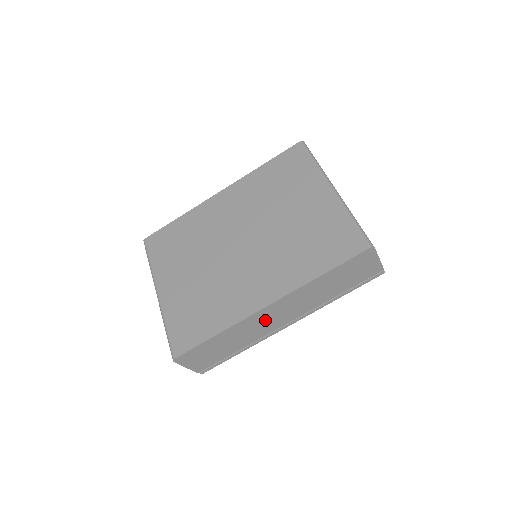
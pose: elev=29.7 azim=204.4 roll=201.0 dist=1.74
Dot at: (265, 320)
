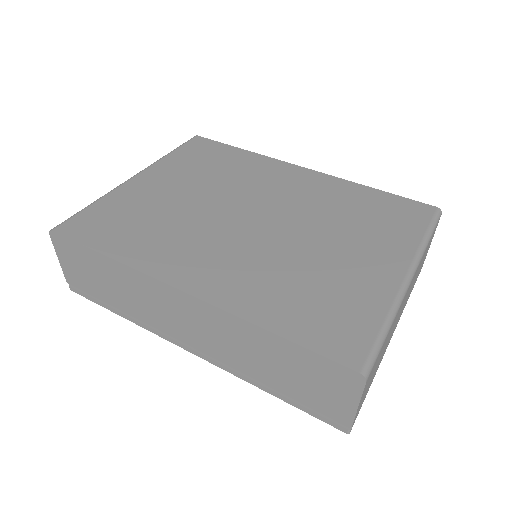
Dot at: (168, 307)
